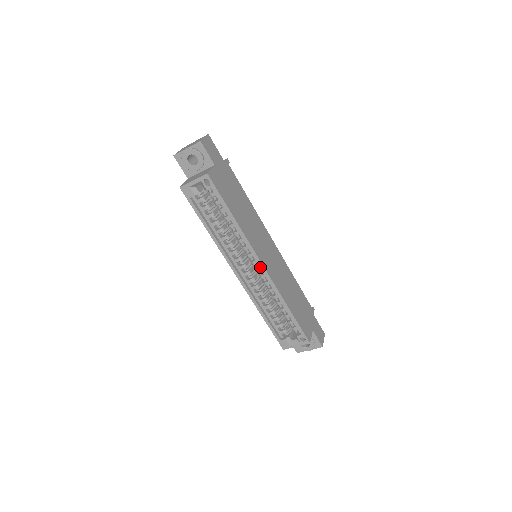
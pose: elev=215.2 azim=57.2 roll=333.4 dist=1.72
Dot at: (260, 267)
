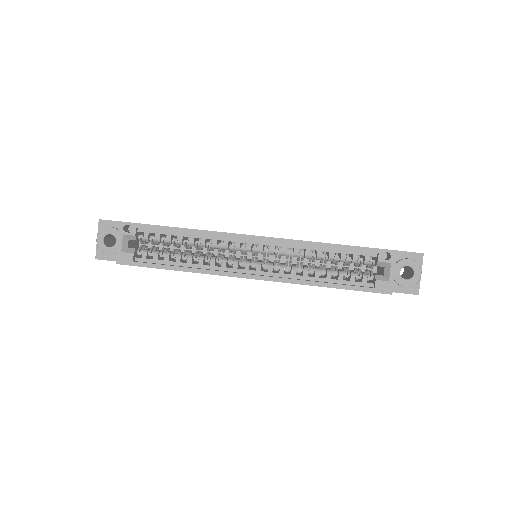
Dot at: occluded
